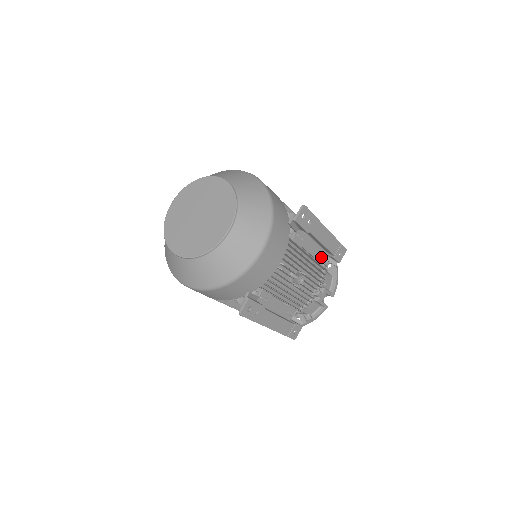
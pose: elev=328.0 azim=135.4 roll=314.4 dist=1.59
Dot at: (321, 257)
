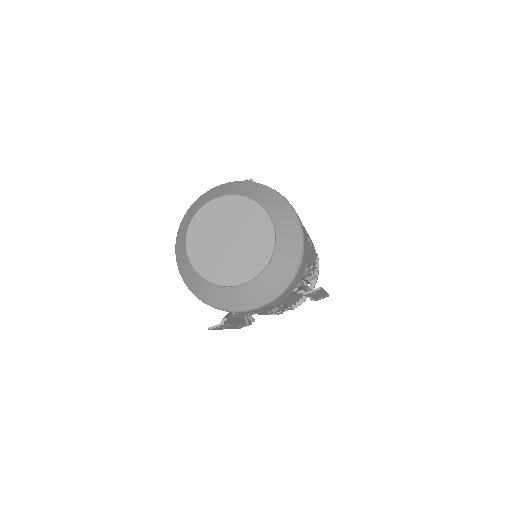
Dot at: occluded
